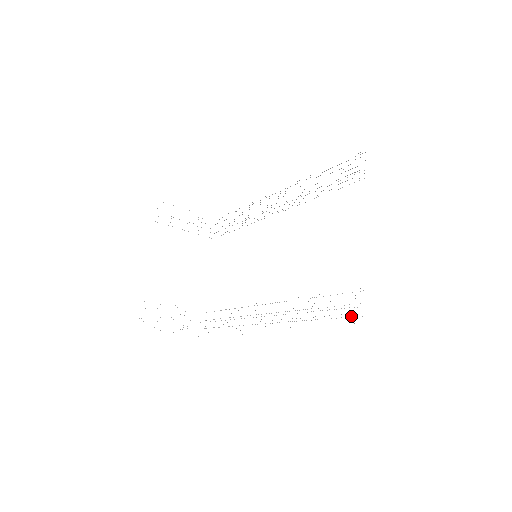
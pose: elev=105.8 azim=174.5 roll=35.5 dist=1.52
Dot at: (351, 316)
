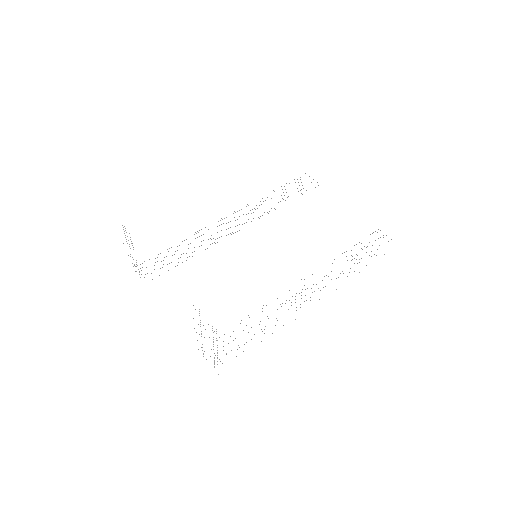
Dot at: occluded
